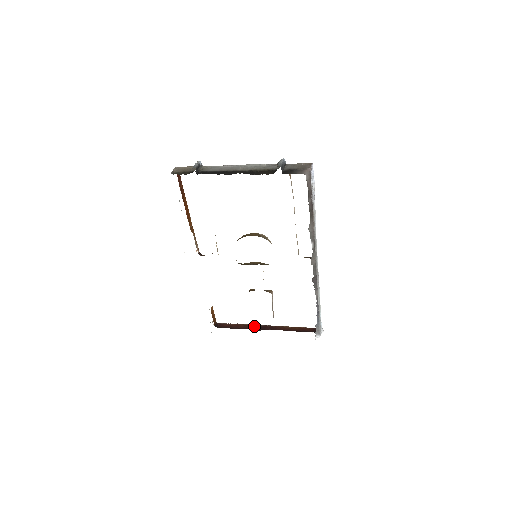
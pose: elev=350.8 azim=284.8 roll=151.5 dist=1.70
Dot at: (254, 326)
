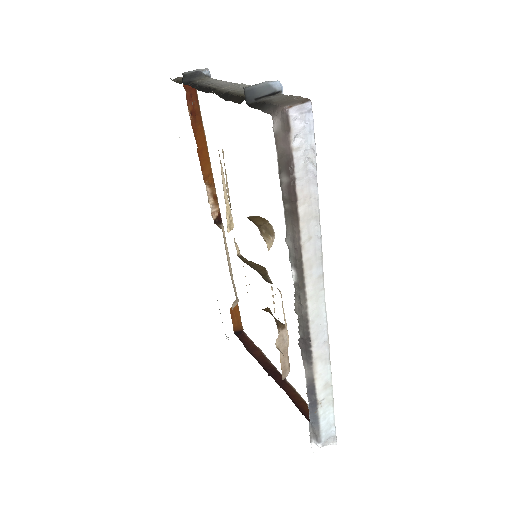
Dot at: (268, 364)
